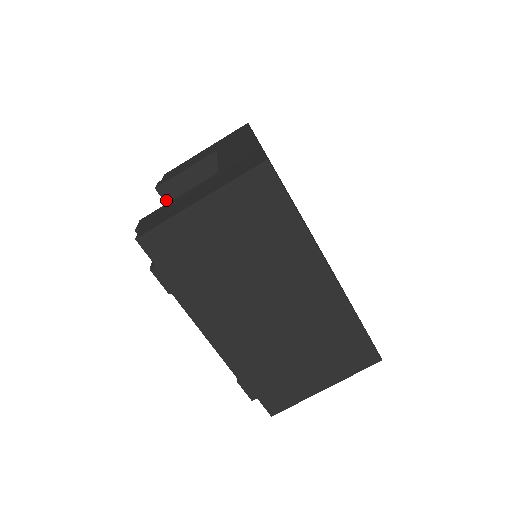
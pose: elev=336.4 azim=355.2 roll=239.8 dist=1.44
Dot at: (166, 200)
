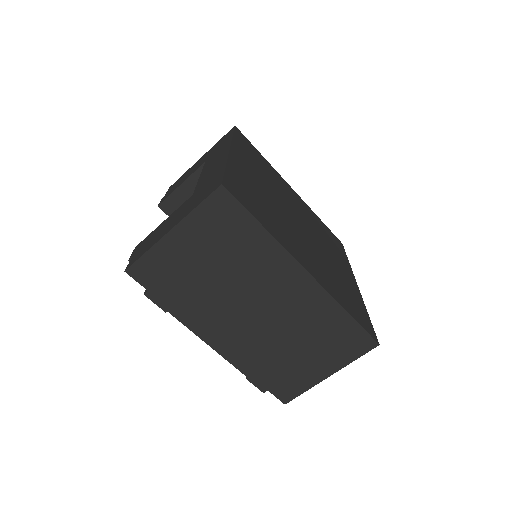
Dot at: occluded
